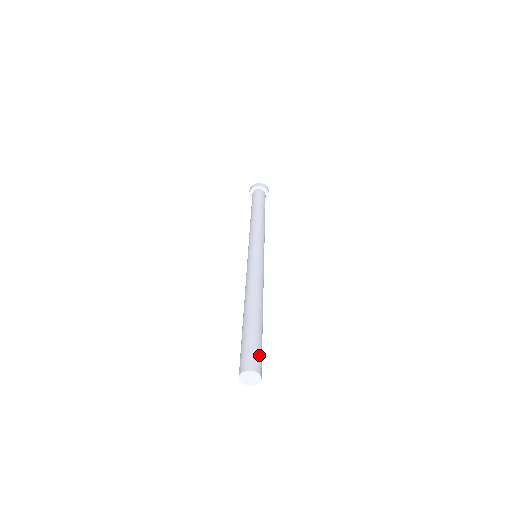
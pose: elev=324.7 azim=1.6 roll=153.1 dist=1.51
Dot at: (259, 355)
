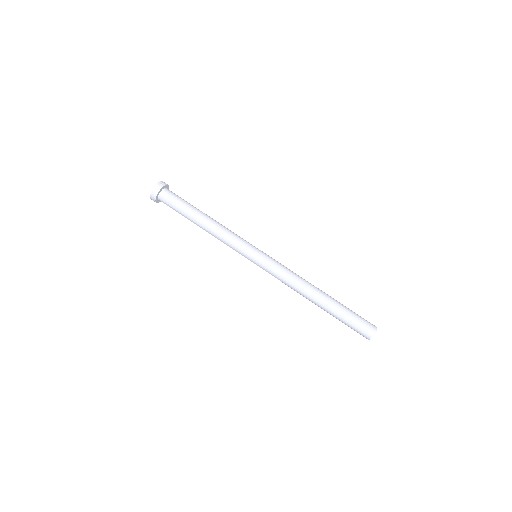
Dot at: (363, 318)
